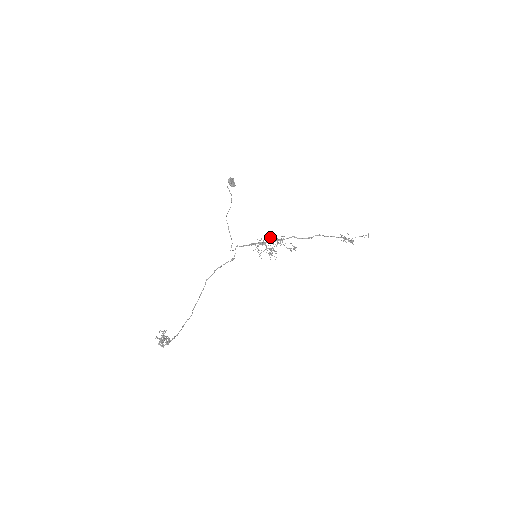
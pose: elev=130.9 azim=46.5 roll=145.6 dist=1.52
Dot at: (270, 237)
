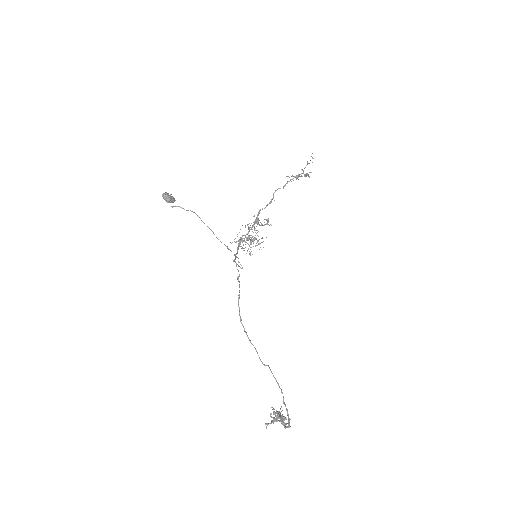
Dot at: occluded
